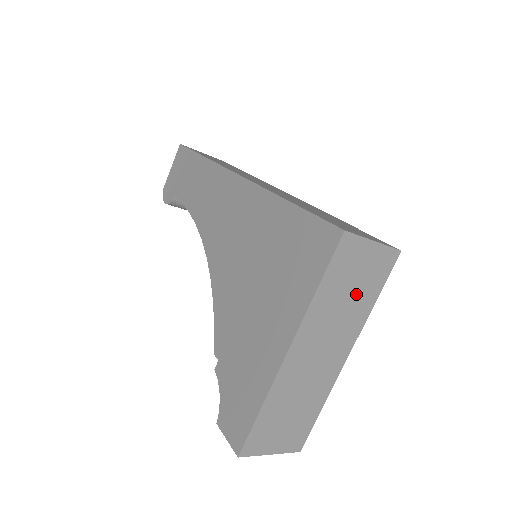
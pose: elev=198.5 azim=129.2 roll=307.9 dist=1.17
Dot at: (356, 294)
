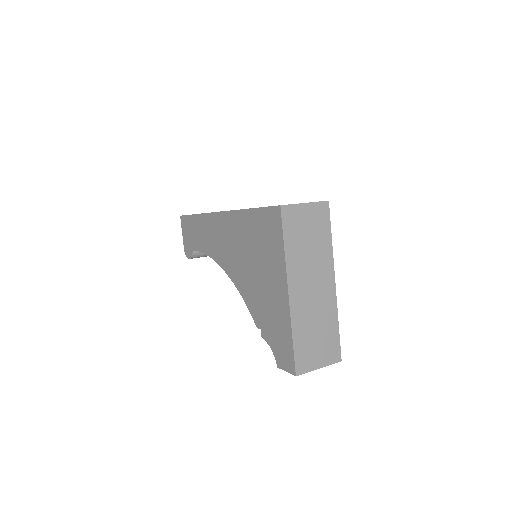
Dot at: (314, 240)
